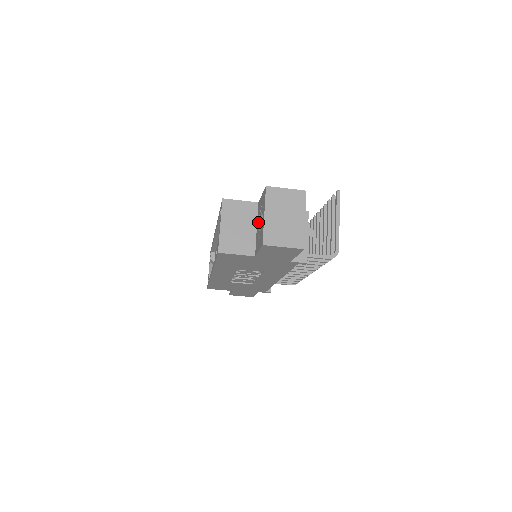
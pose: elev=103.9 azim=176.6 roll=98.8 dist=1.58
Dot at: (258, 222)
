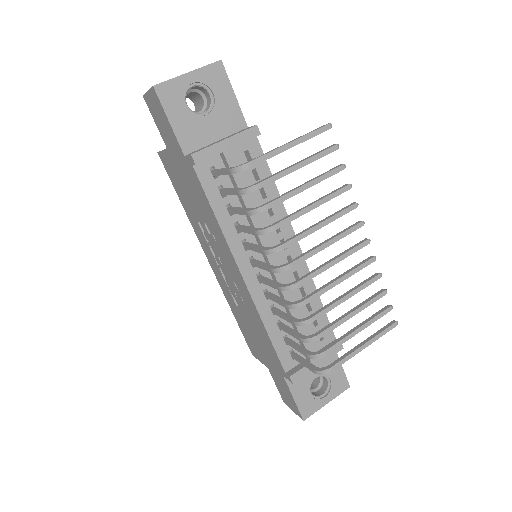
Dot at: occluded
